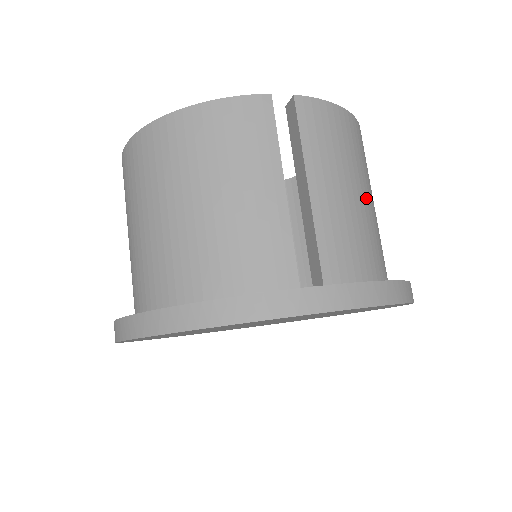
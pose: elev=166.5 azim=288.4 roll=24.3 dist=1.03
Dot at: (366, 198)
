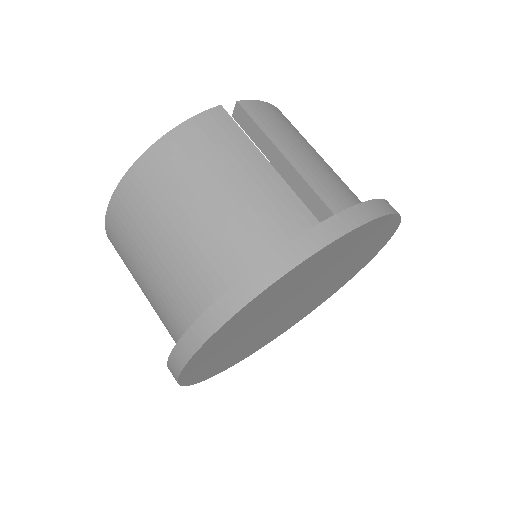
Dot at: occluded
